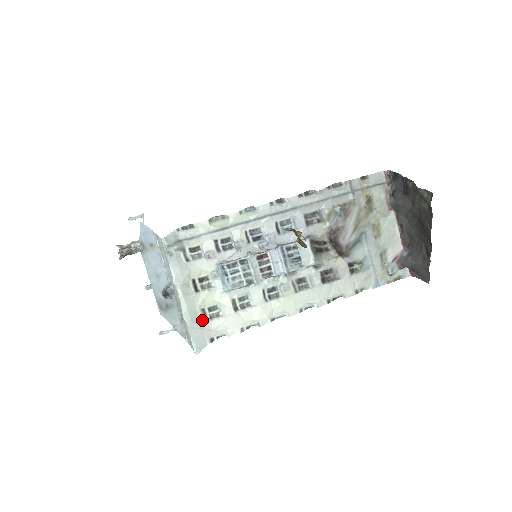
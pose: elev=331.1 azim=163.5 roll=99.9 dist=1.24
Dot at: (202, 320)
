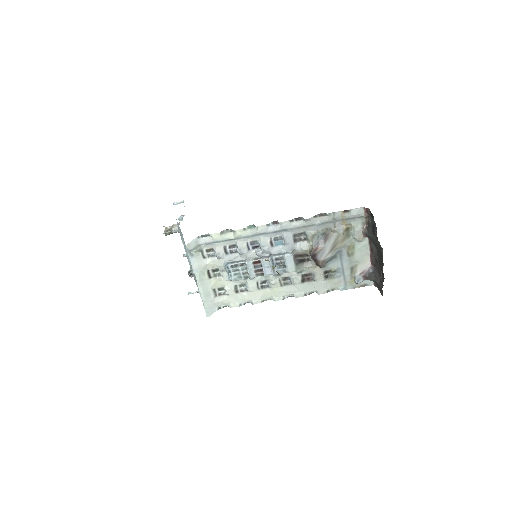
Dot at: (213, 296)
